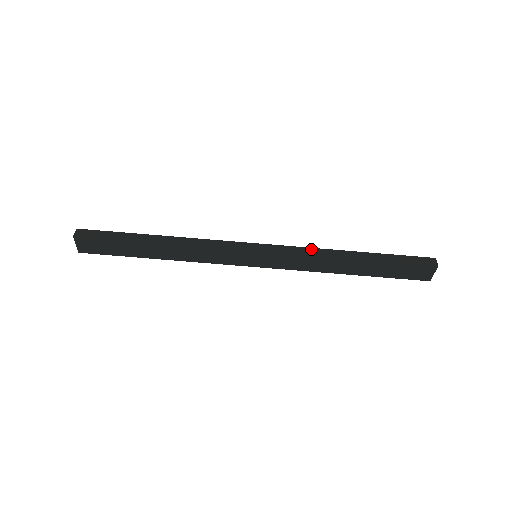
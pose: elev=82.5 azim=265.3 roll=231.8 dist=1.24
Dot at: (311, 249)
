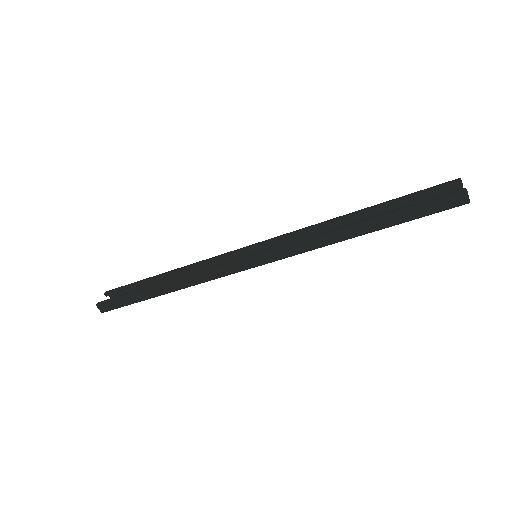
Dot at: (309, 243)
